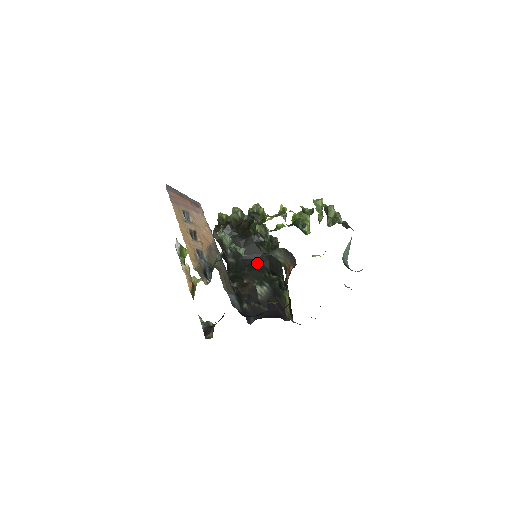
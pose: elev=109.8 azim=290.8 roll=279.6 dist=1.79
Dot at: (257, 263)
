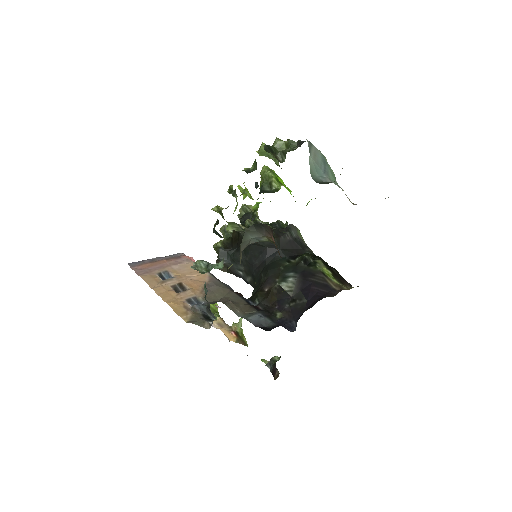
Dot at: (269, 261)
